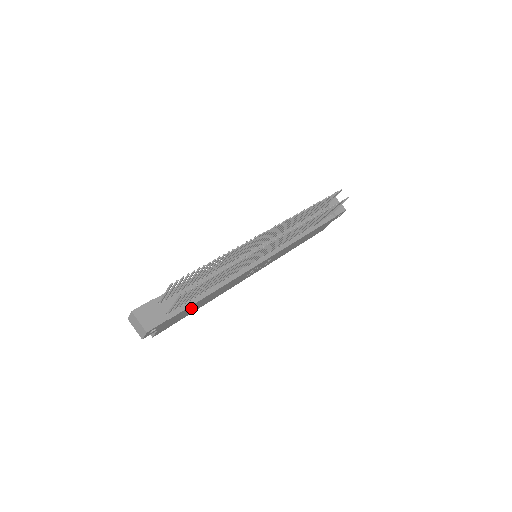
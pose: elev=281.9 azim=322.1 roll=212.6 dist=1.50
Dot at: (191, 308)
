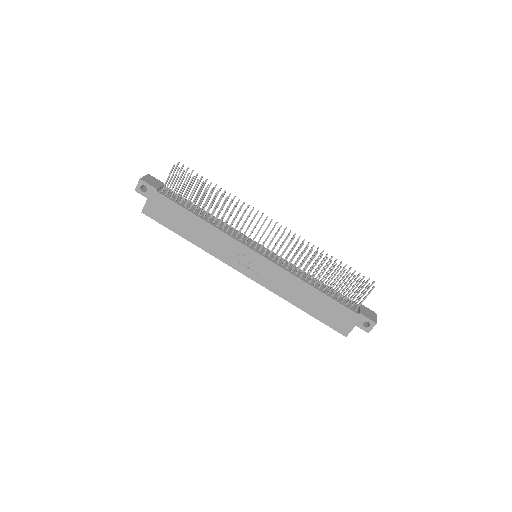
Dot at: (177, 215)
